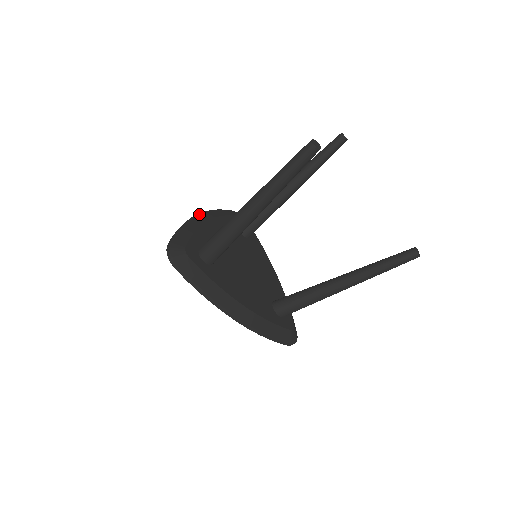
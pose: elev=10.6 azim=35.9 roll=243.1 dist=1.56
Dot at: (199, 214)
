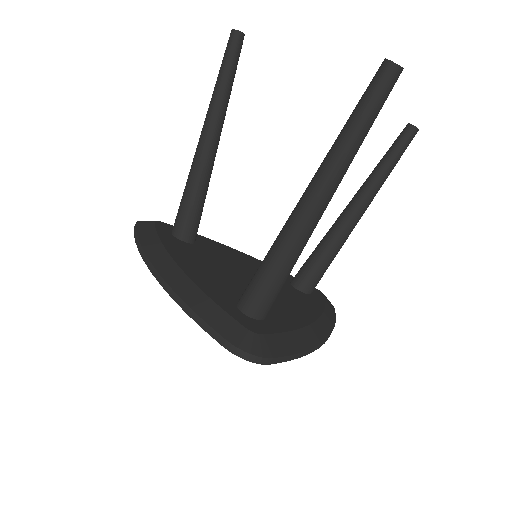
Dot at: (155, 266)
